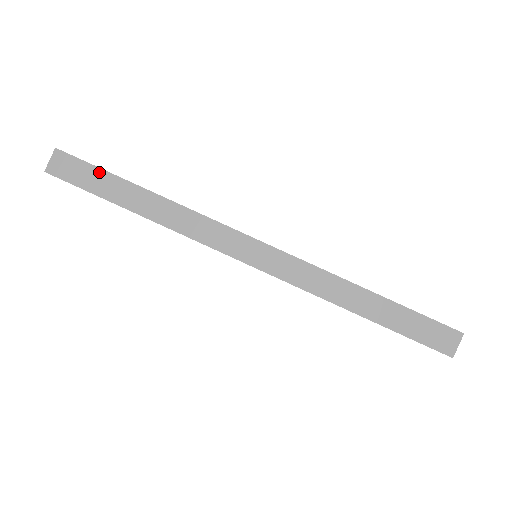
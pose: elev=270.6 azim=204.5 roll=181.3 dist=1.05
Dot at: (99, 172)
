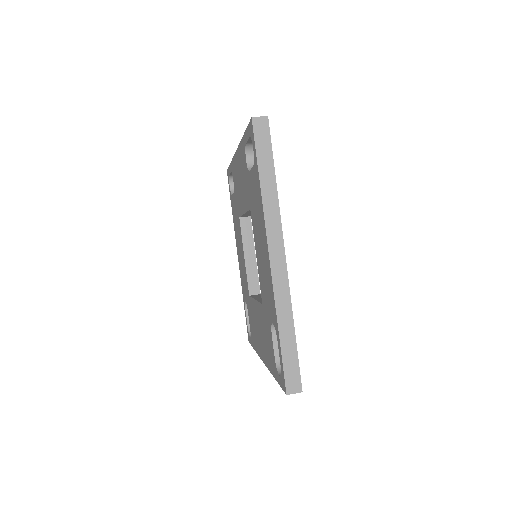
Dot at: occluded
